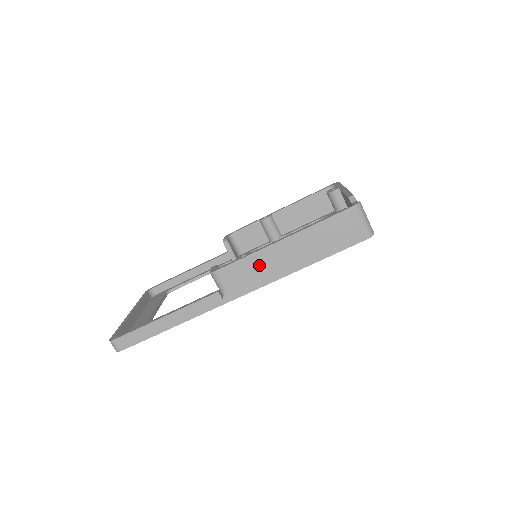
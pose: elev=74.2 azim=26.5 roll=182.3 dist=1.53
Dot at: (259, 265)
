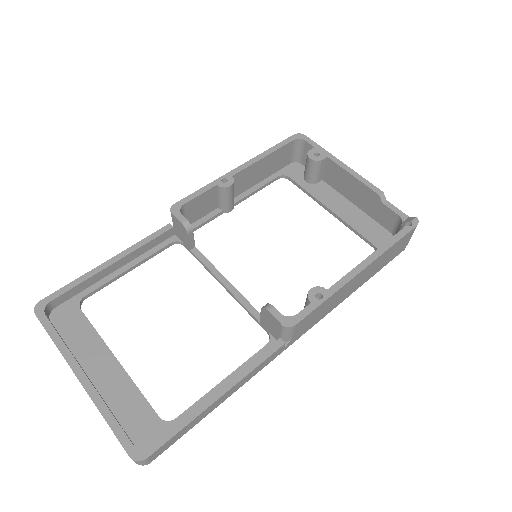
Dot at: (331, 302)
